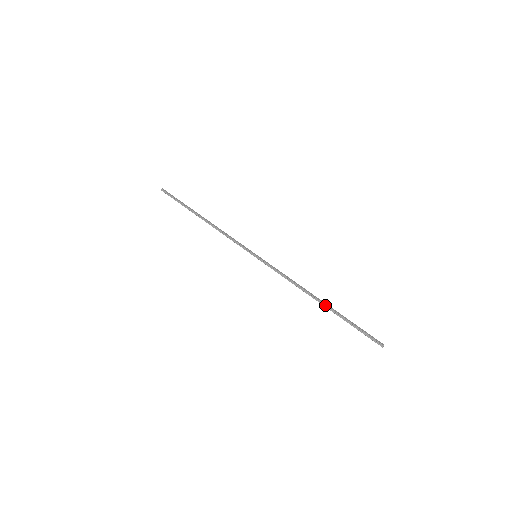
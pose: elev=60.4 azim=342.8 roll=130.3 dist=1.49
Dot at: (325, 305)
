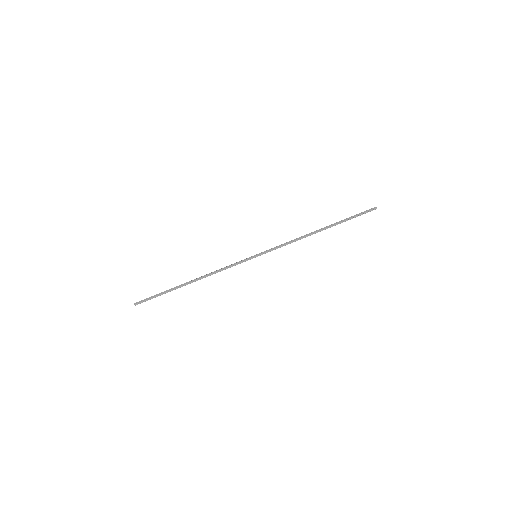
Dot at: (327, 228)
